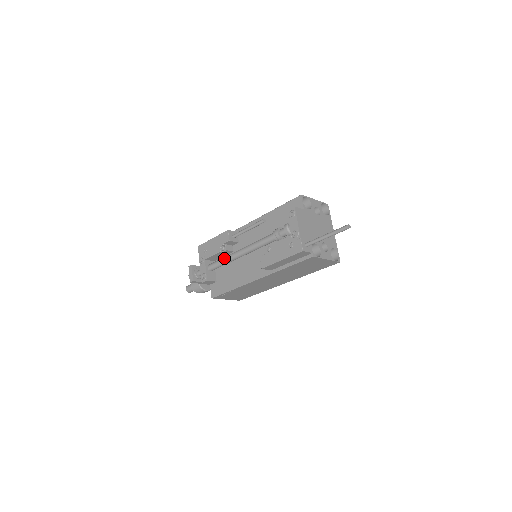
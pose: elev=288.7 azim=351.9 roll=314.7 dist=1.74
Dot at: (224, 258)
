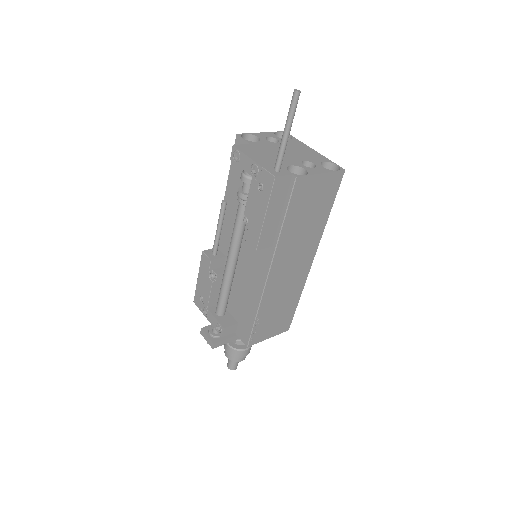
Dot at: (221, 286)
